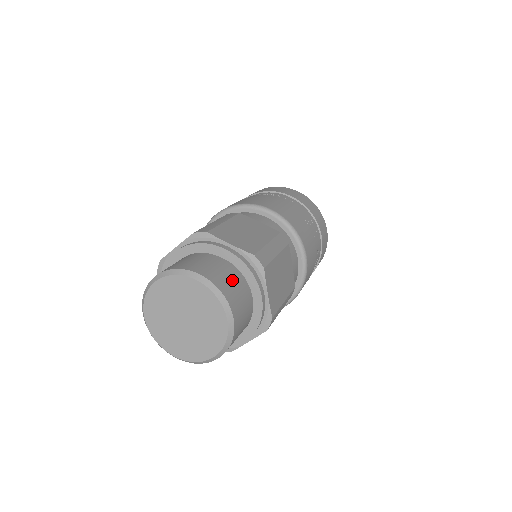
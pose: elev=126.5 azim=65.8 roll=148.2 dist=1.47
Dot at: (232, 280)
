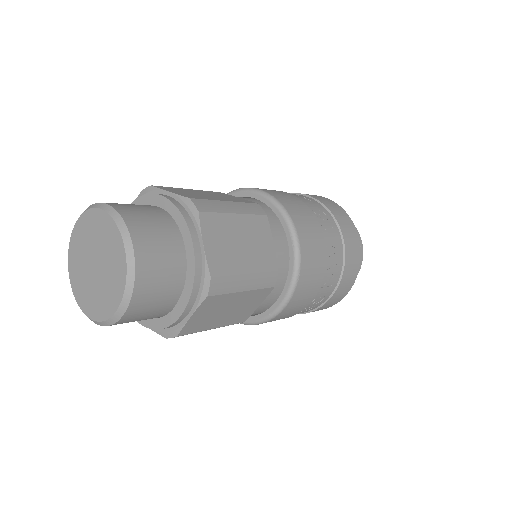
Dot at: (152, 219)
